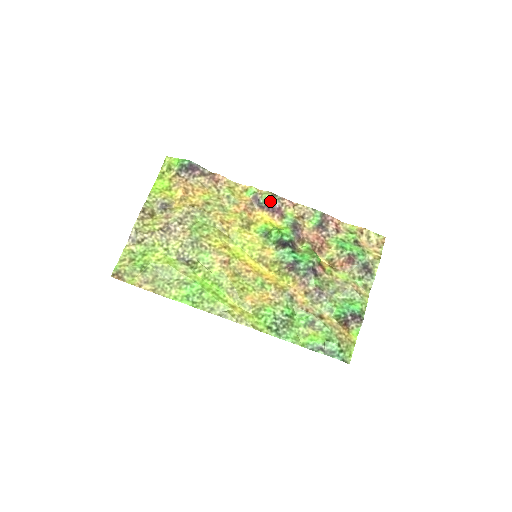
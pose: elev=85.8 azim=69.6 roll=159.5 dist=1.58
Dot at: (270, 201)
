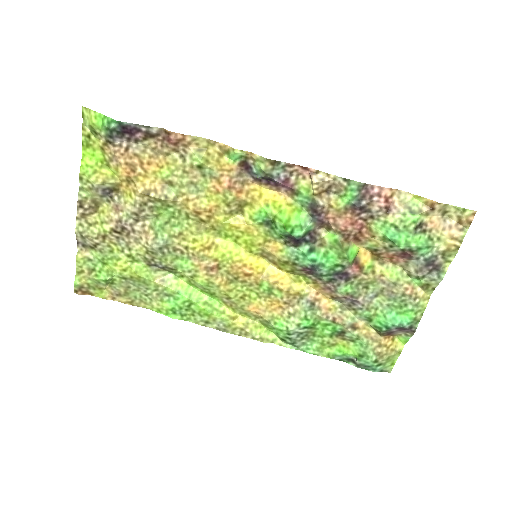
Dot at: (268, 176)
